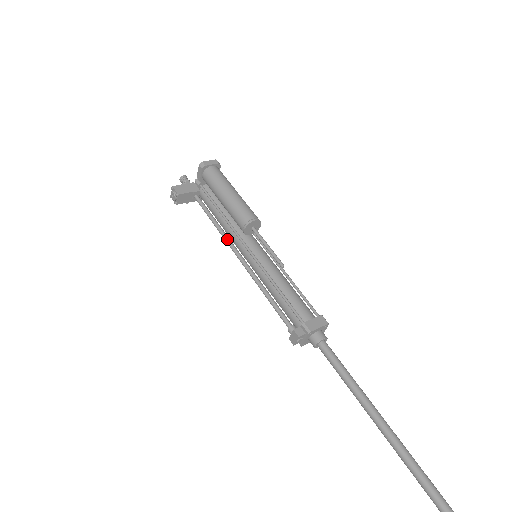
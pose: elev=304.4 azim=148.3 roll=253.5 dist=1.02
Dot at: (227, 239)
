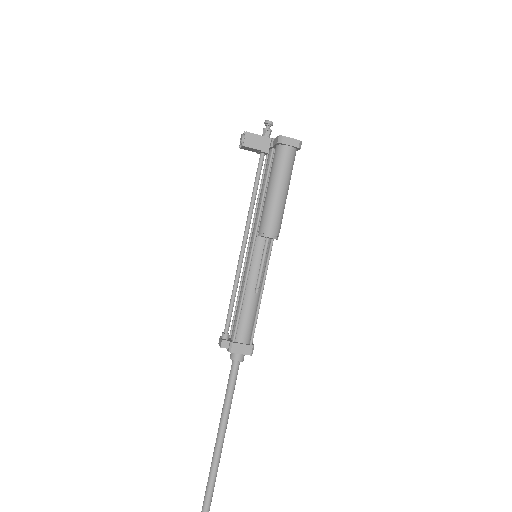
Dot at: (248, 222)
